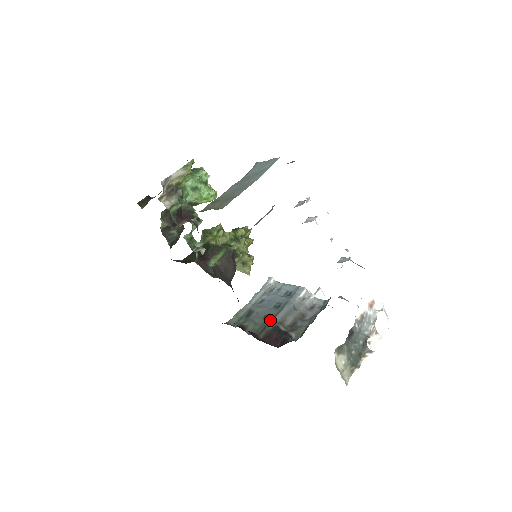
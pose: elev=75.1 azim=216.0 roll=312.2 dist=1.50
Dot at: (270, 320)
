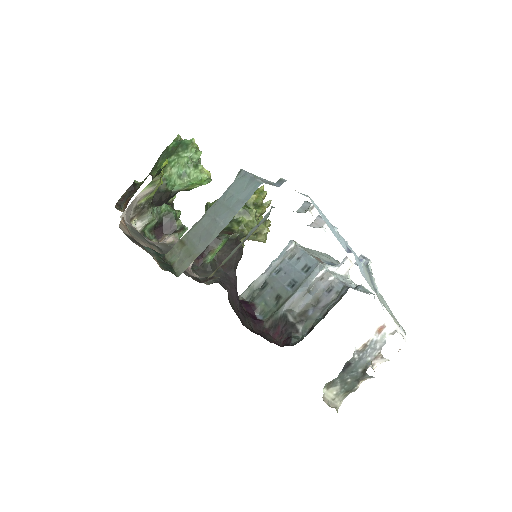
Dot at: (280, 305)
